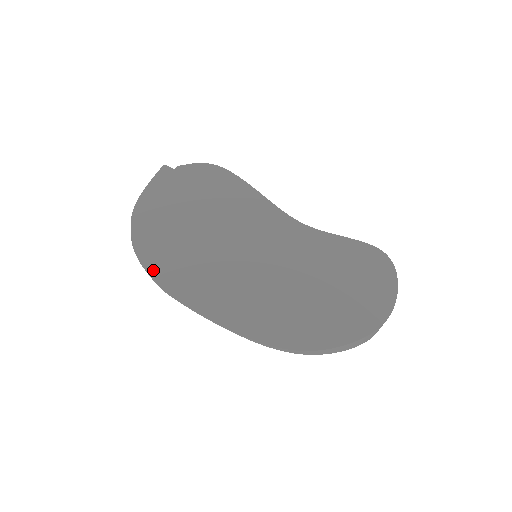
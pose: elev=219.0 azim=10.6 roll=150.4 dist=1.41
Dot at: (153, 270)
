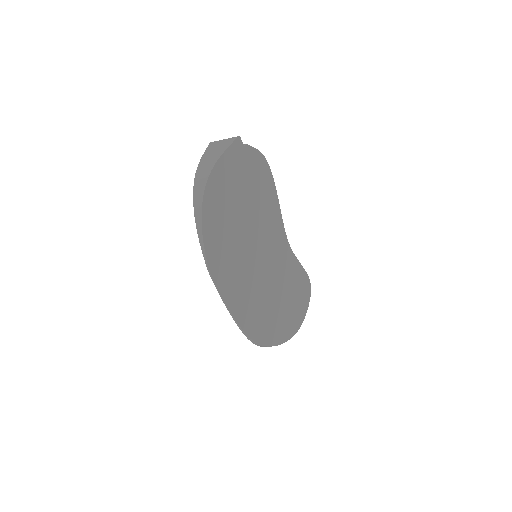
Dot at: (208, 249)
